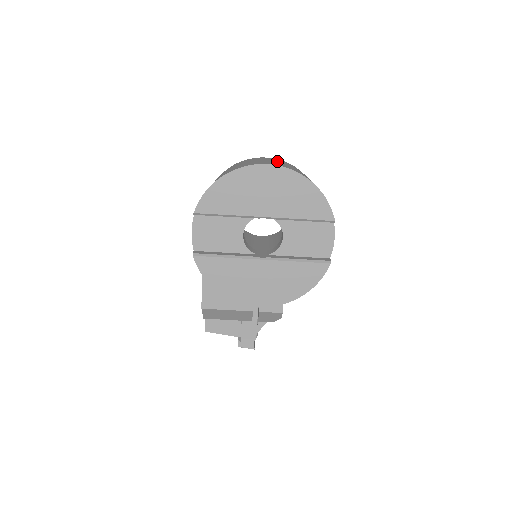
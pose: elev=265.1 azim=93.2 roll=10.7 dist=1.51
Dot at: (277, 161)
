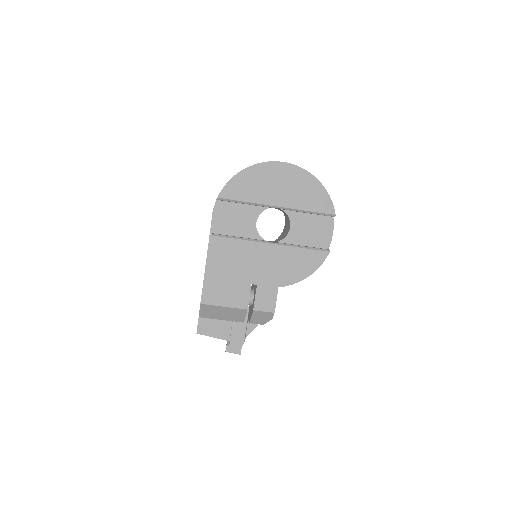
Dot at: occluded
